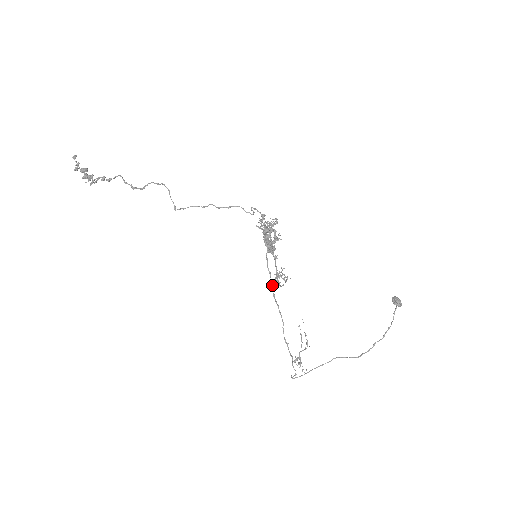
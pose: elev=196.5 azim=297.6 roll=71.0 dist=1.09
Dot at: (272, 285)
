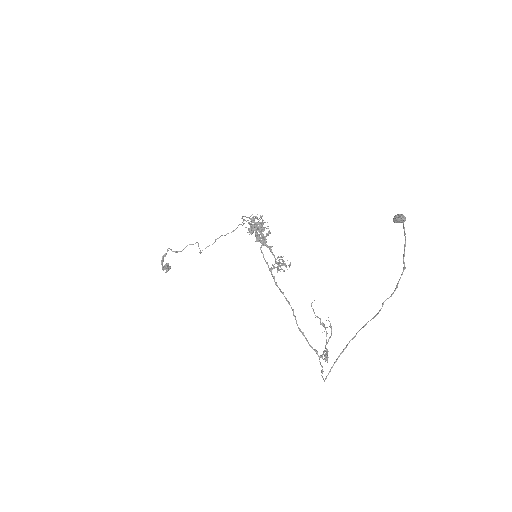
Dot at: (272, 274)
